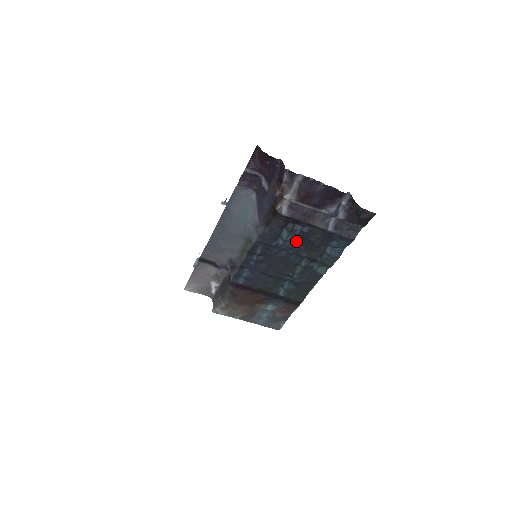
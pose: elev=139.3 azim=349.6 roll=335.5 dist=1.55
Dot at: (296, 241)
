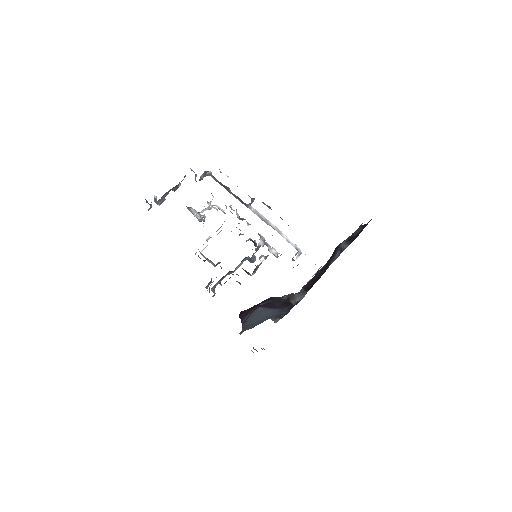
Dot at: occluded
